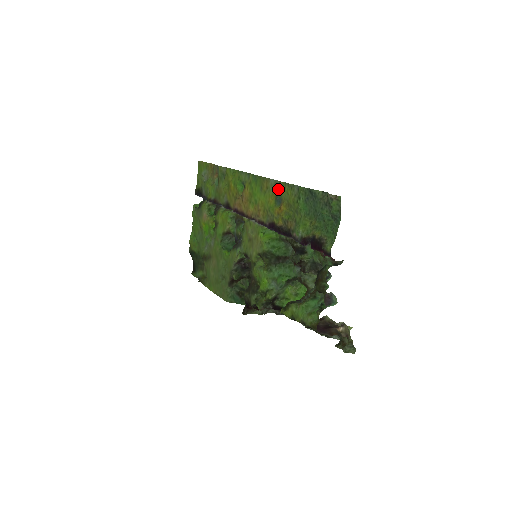
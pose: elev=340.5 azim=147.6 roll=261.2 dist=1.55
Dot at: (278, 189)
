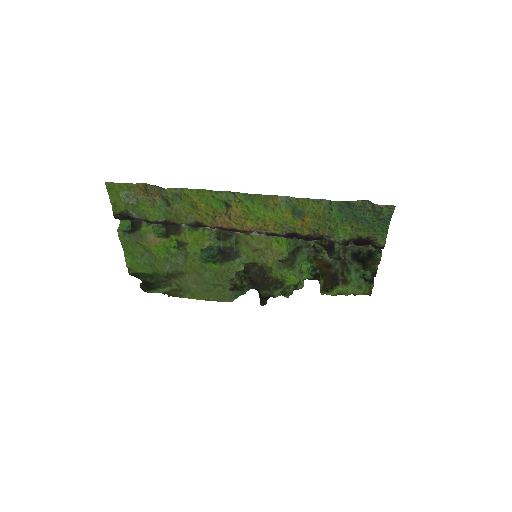
Dot at: (296, 205)
